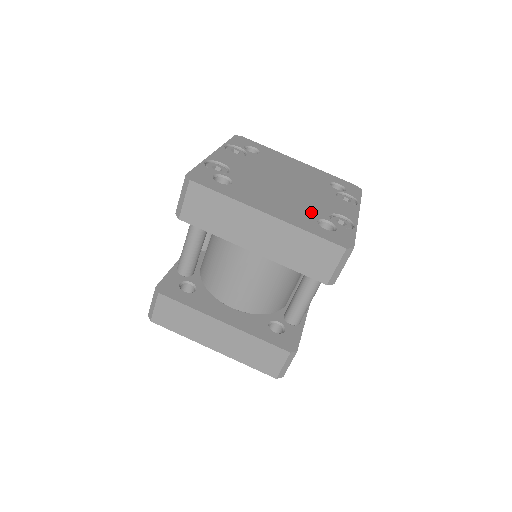
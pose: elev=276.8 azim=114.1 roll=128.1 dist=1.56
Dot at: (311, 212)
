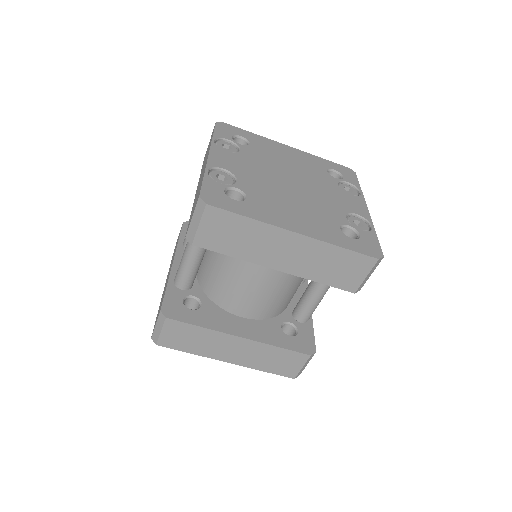
Dot at: (330, 218)
